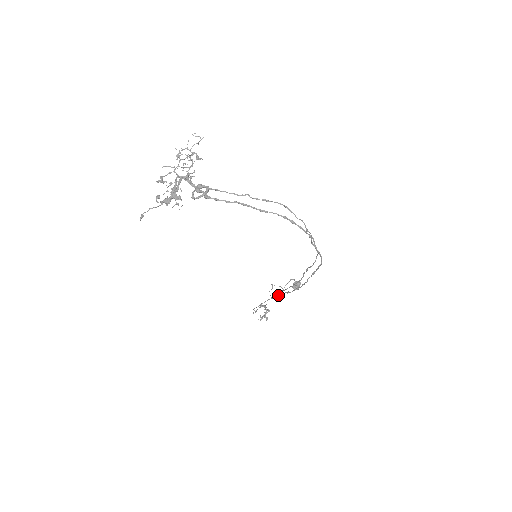
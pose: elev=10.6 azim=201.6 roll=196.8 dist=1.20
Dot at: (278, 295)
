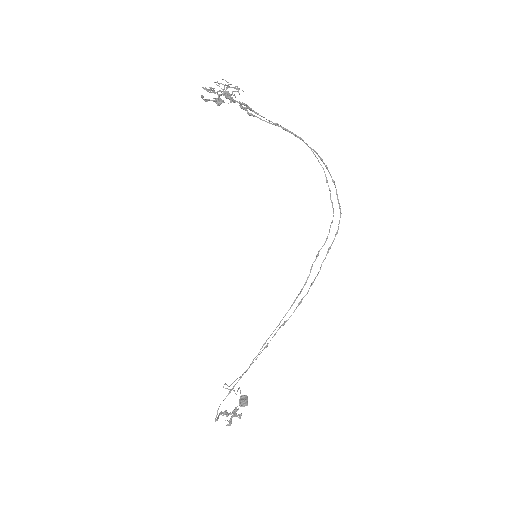
Dot at: occluded
